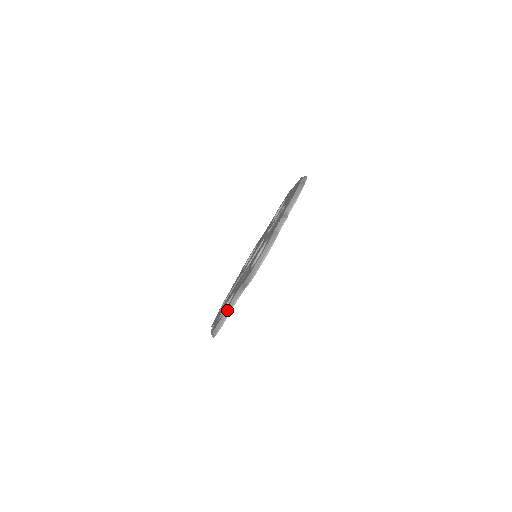
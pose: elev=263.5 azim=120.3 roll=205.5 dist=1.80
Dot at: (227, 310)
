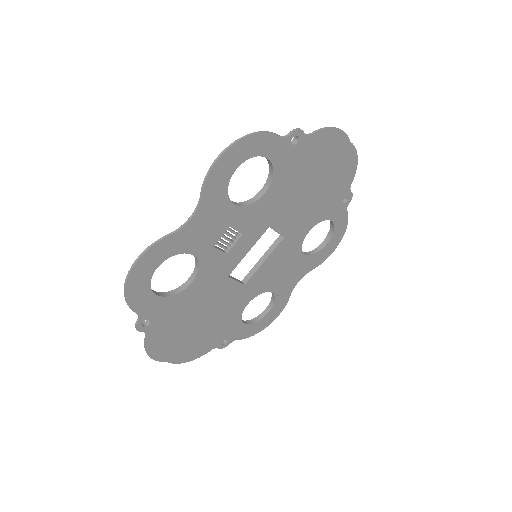
Dot at: occluded
